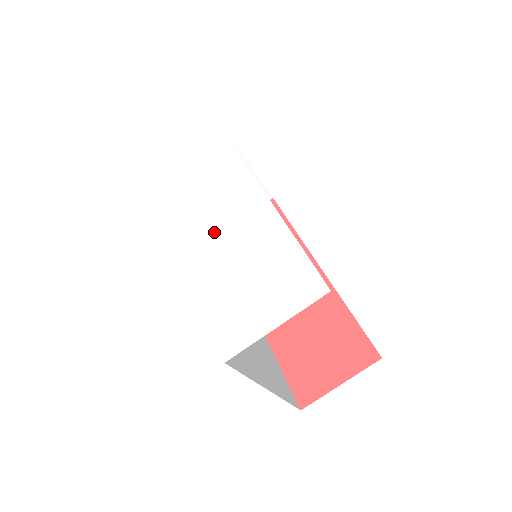
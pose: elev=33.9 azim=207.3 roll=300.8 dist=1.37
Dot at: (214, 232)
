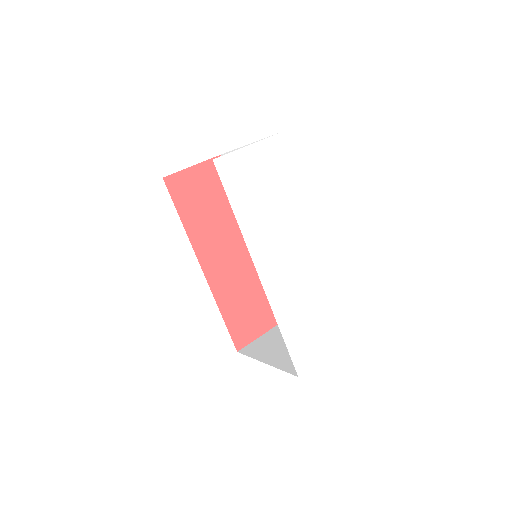
Dot at: (286, 271)
